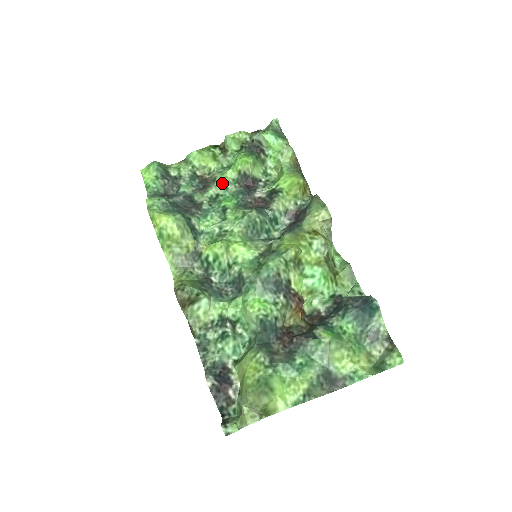
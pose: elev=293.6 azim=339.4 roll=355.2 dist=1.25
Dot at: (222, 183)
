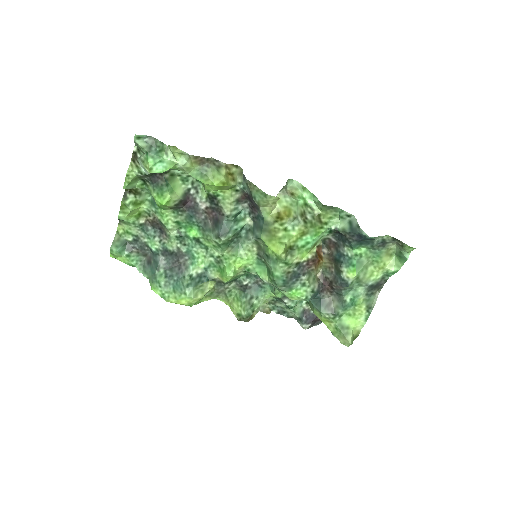
Dot at: (170, 223)
